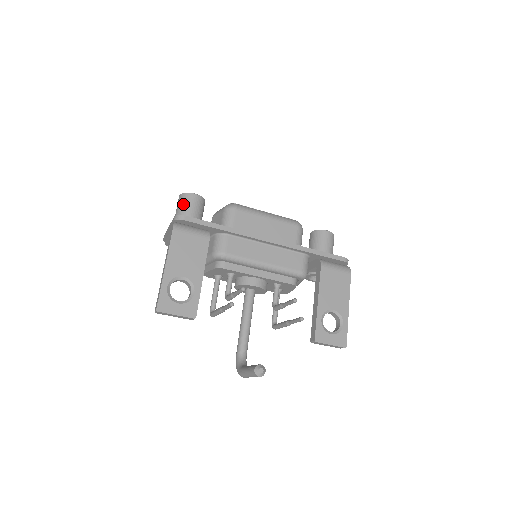
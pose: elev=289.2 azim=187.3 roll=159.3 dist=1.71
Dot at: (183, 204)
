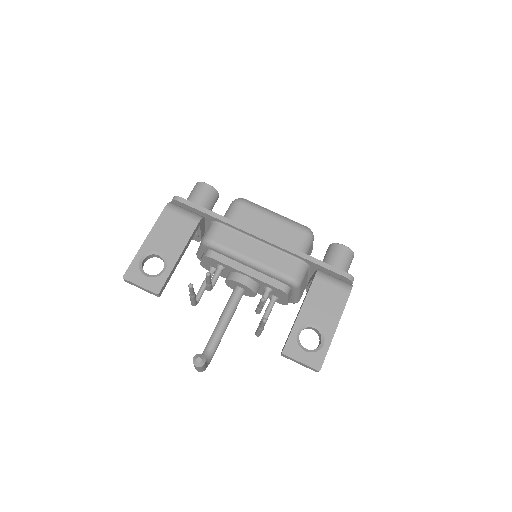
Dot at: (193, 192)
